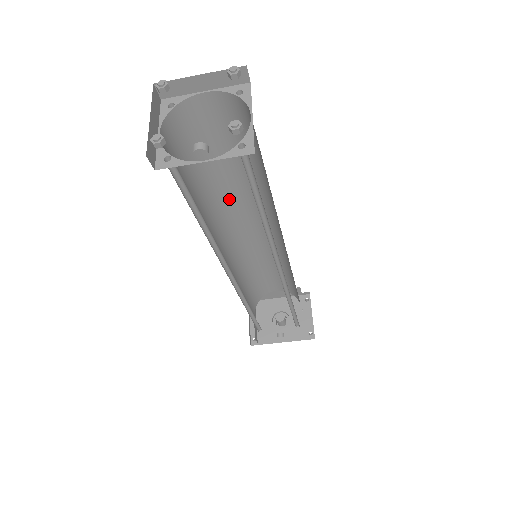
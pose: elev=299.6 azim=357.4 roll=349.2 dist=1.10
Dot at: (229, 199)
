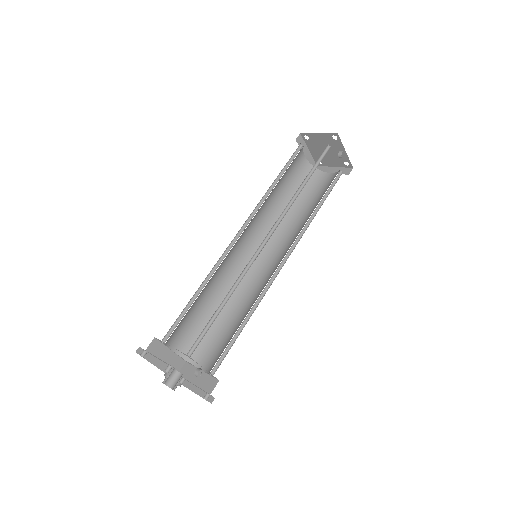
Dot at: (260, 212)
